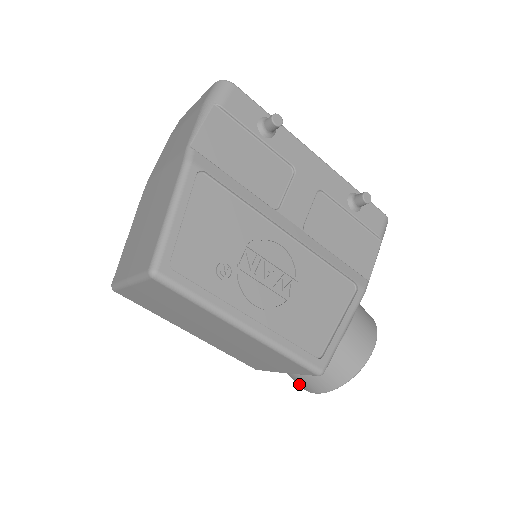
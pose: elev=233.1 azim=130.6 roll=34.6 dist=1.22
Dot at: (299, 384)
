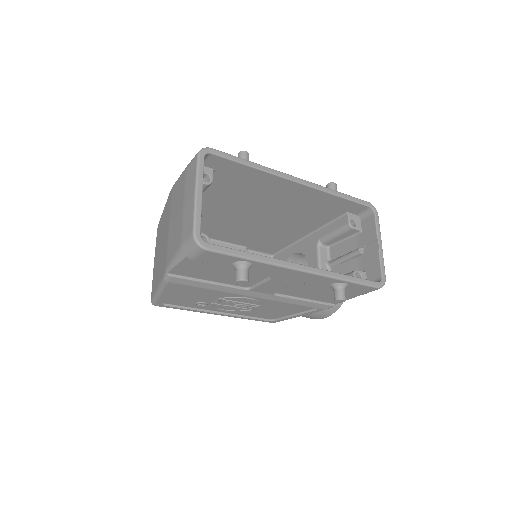
Dot at: occluded
